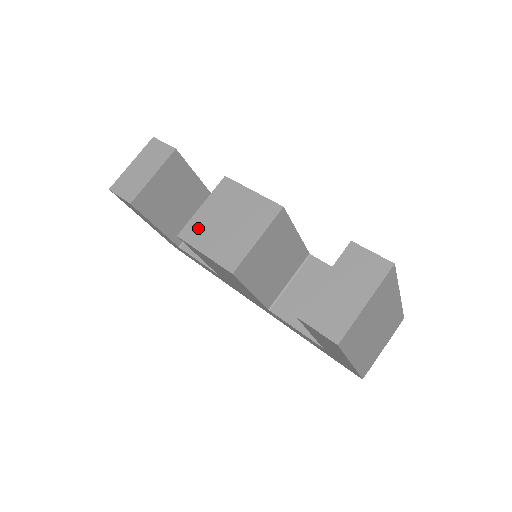
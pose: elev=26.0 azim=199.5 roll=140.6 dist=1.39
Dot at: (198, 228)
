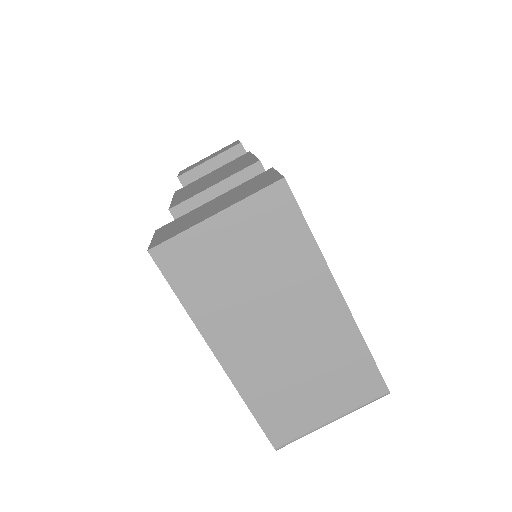
Dot at: (192, 185)
